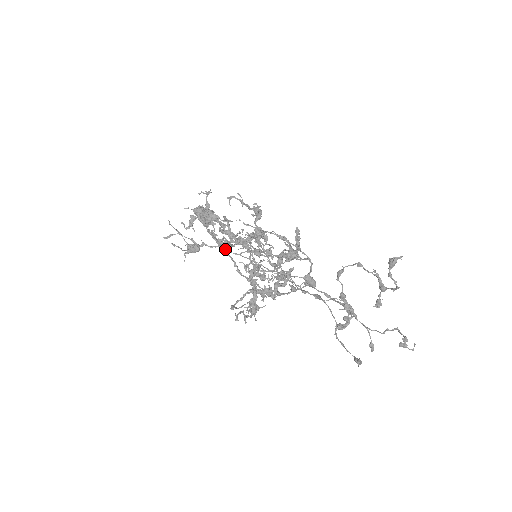
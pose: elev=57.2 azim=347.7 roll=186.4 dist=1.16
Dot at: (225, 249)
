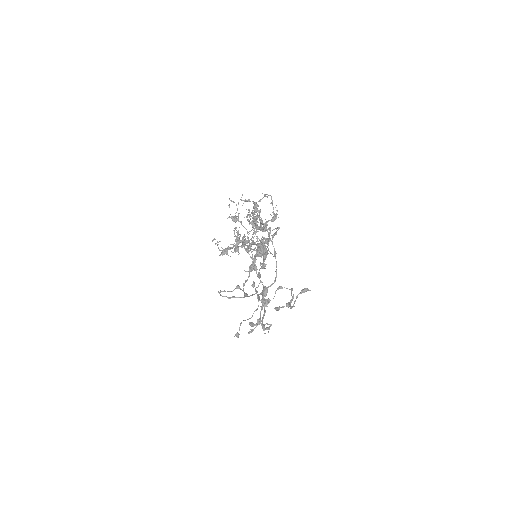
Dot at: occluded
